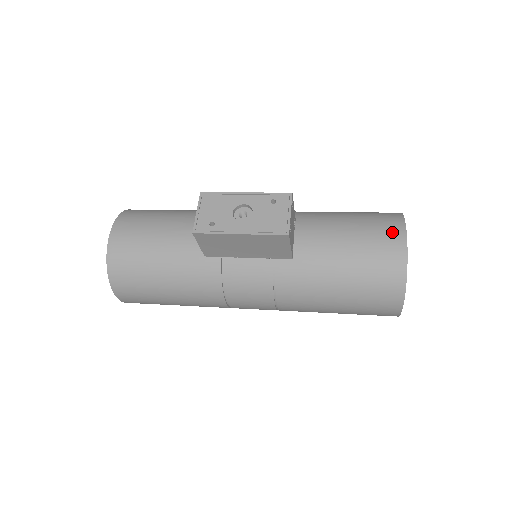
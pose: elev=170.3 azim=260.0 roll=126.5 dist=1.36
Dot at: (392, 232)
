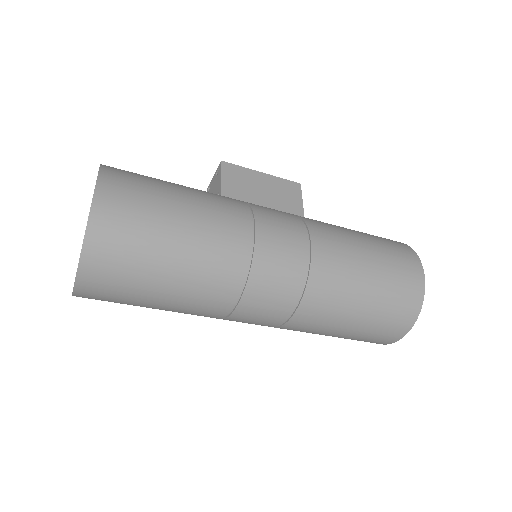
Dot at: occluded
